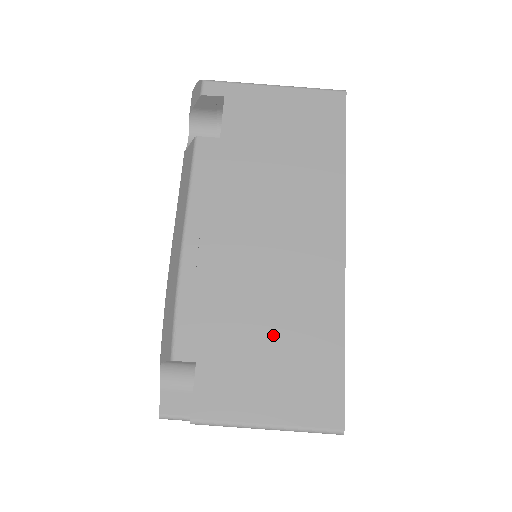
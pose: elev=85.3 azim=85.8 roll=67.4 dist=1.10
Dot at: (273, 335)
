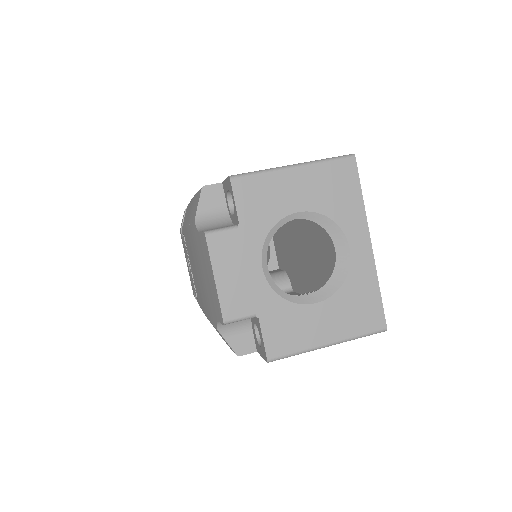
Dot at: occluded
